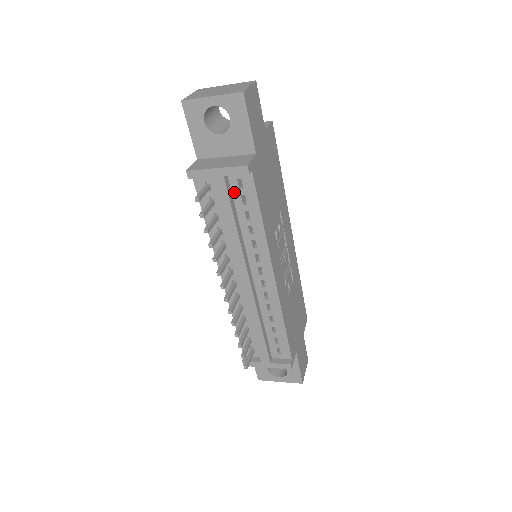
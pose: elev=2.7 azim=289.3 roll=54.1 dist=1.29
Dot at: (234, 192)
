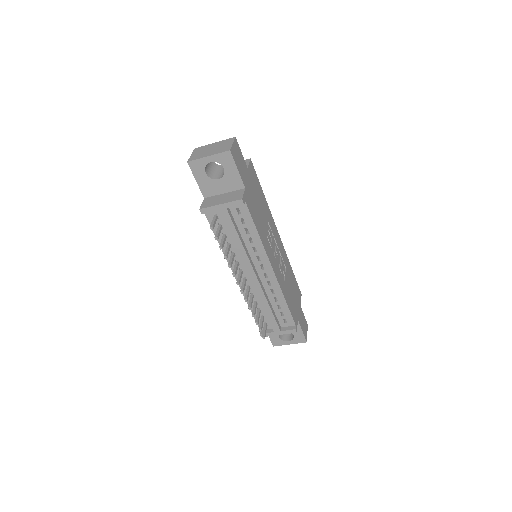
Dot at: (235, 217)
